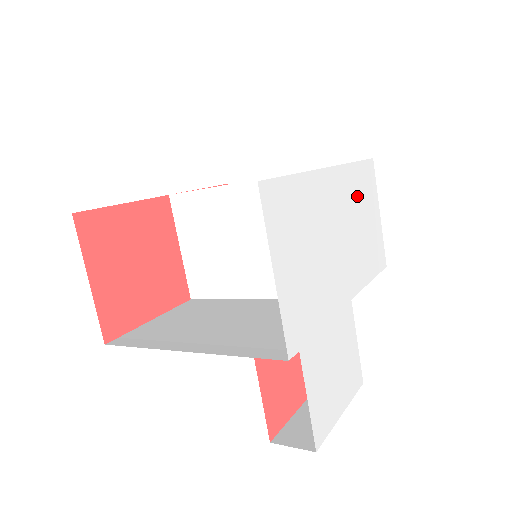
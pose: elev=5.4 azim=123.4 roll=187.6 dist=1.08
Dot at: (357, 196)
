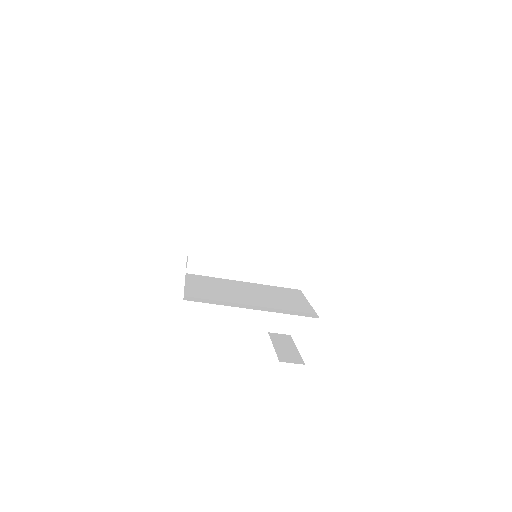
Dot at: occluded
